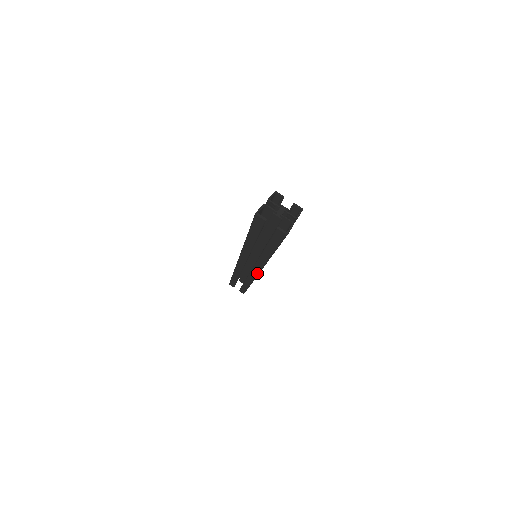
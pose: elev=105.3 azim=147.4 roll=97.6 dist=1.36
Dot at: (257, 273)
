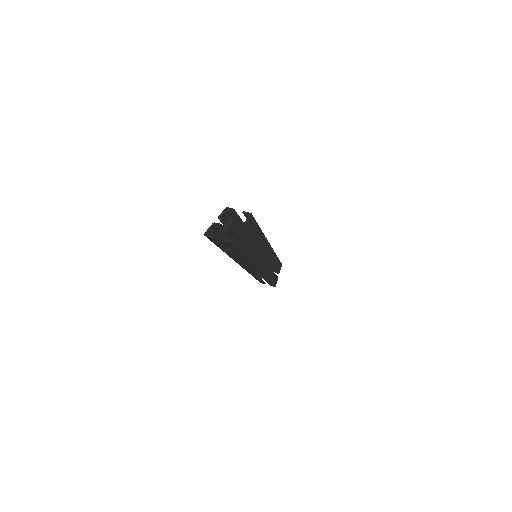
Dot at: (258, 270)
